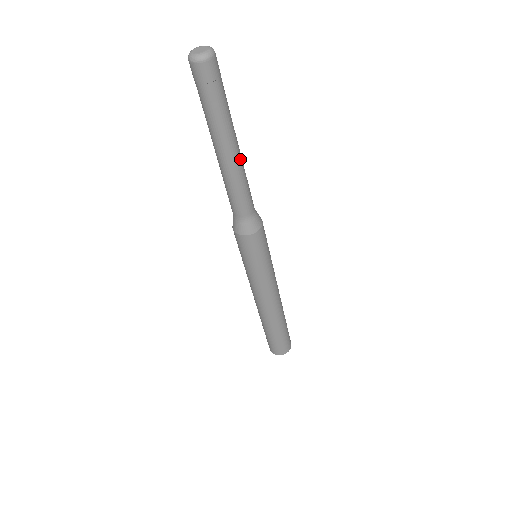
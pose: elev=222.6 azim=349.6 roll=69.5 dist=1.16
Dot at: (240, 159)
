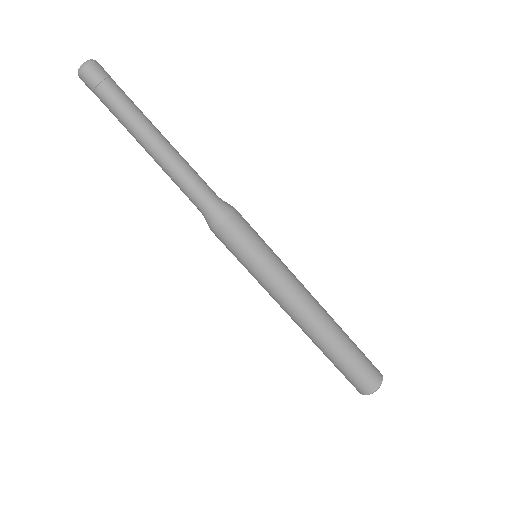
Dot at: (169, 147)
